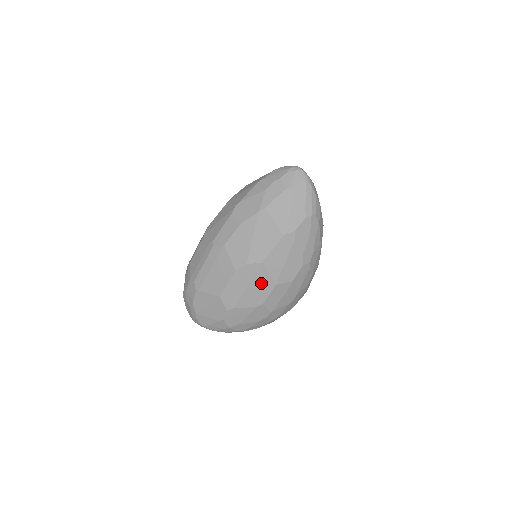
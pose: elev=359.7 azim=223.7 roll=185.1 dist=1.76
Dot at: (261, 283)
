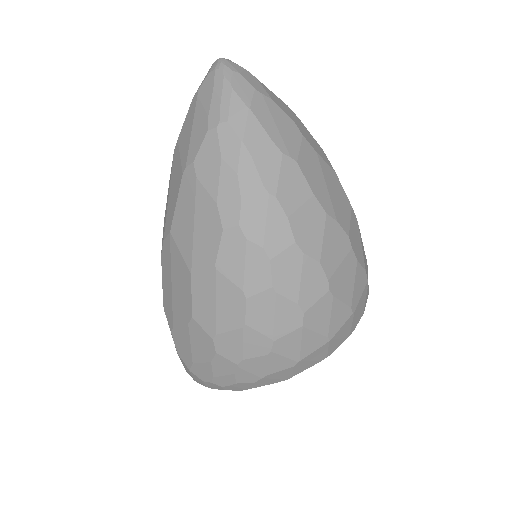
Dot at: (180, 273)
